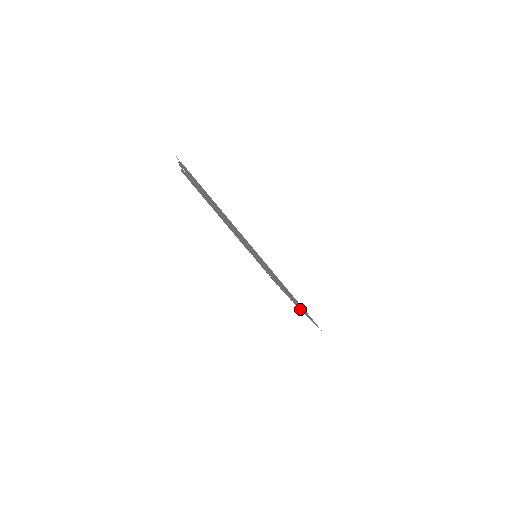
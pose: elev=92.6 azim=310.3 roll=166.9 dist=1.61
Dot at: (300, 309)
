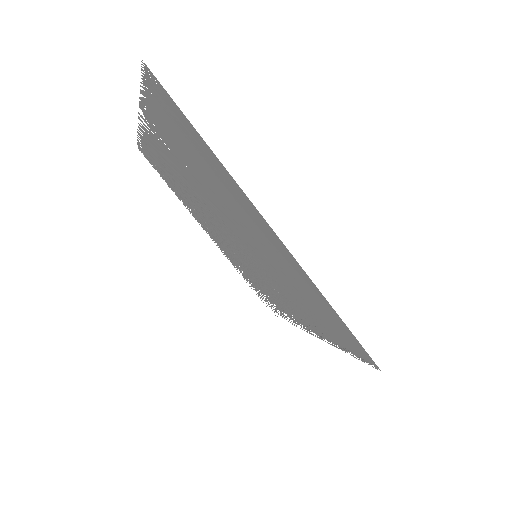
Dot at: (318, 337)
